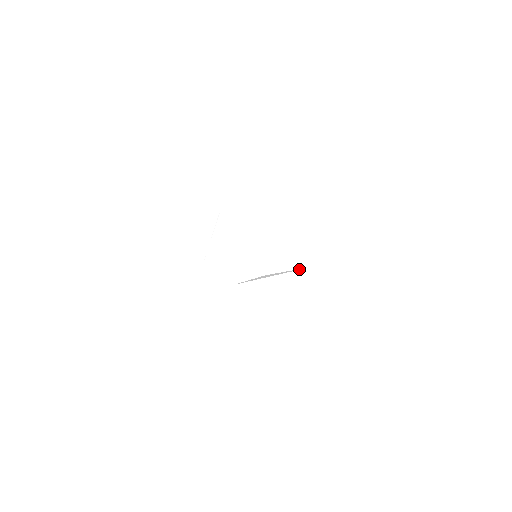
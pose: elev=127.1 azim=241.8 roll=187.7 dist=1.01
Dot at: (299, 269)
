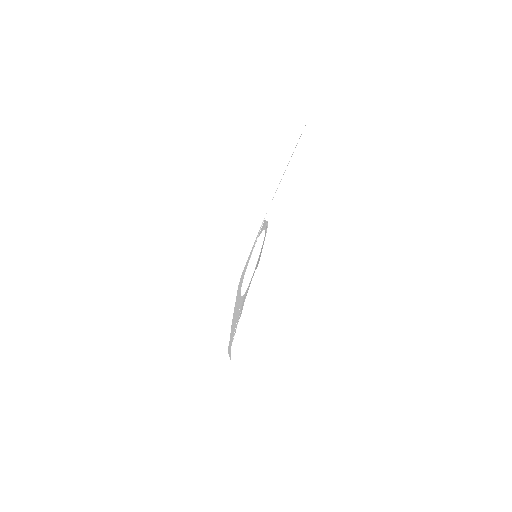
Dot at: (297, 145)
